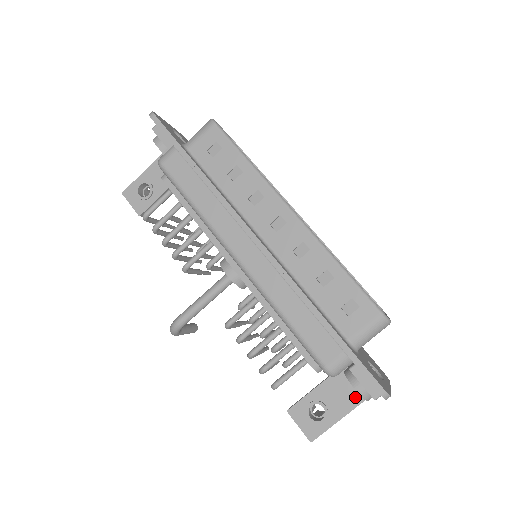
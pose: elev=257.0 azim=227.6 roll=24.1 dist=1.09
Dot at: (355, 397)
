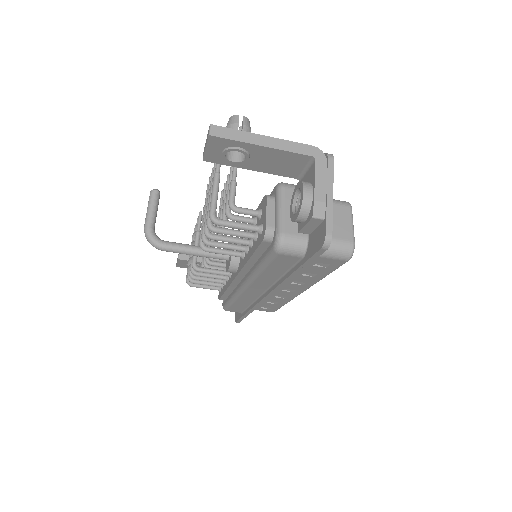
Dot at: occluded
